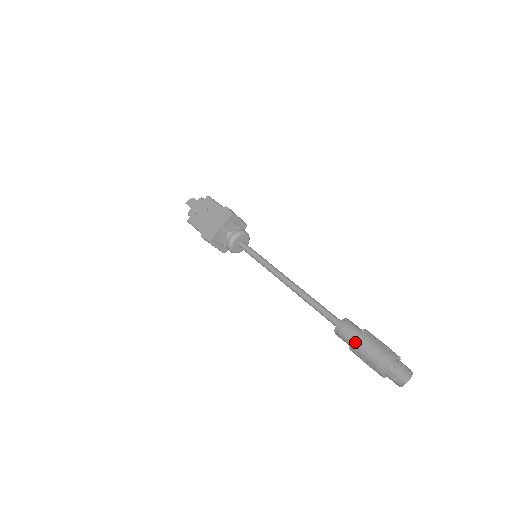
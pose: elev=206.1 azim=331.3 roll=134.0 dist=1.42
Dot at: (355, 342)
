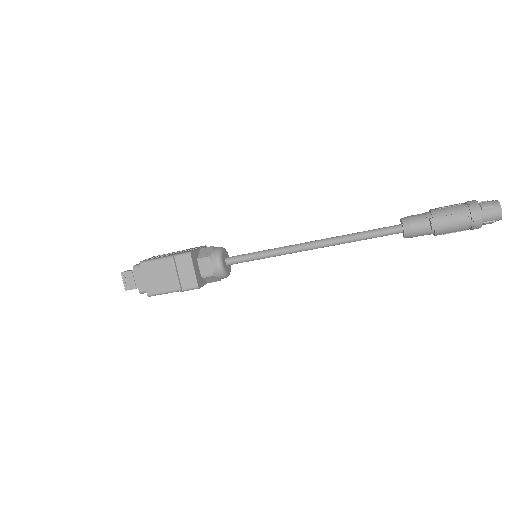
Dot at: (432, 210)
